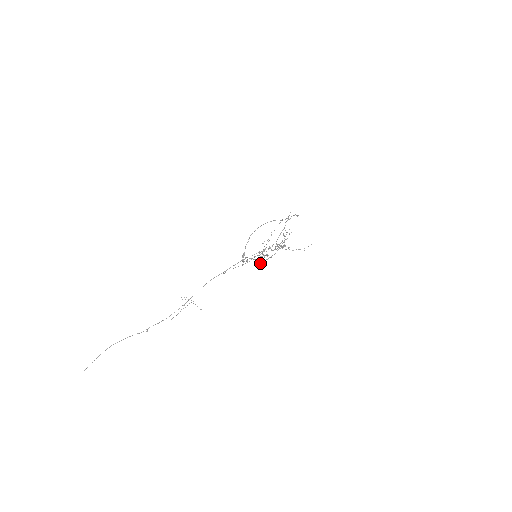
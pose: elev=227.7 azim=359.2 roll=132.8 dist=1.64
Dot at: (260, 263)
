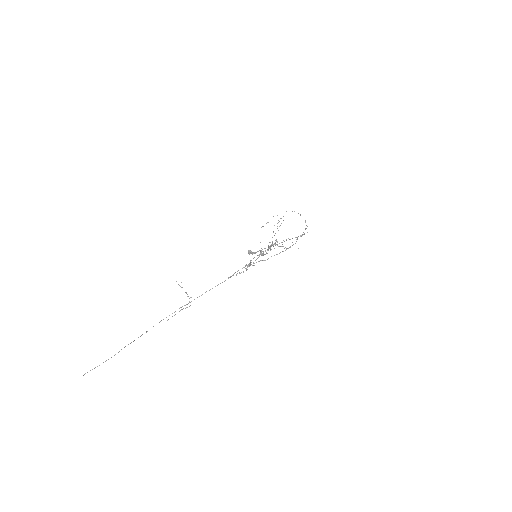
Dot at: occluded
